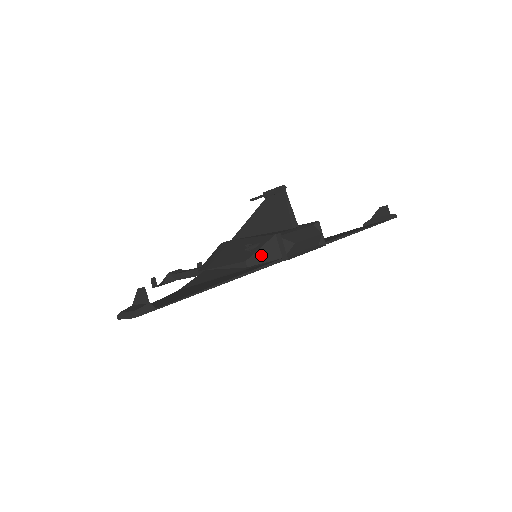
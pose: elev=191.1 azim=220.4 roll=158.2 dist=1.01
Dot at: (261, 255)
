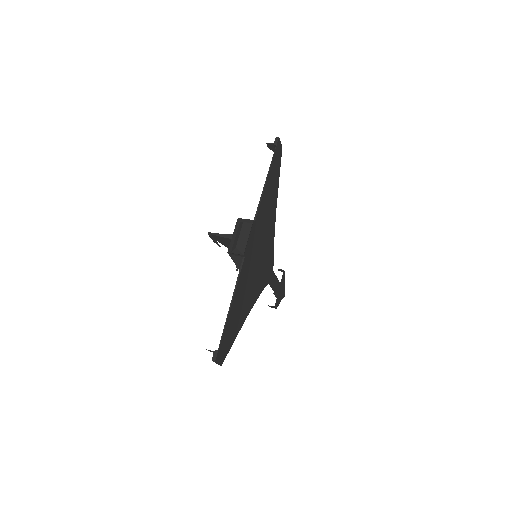
Dot at: occluded
